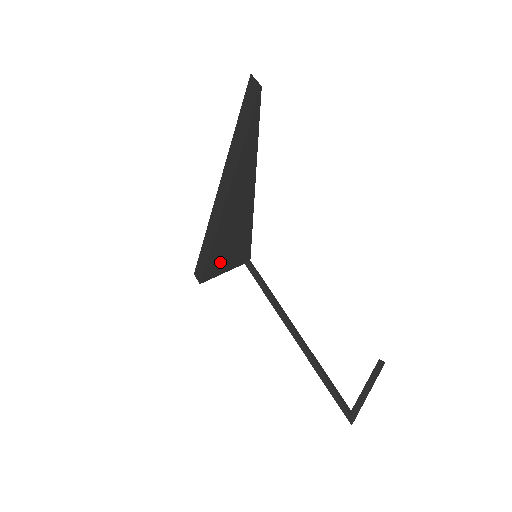
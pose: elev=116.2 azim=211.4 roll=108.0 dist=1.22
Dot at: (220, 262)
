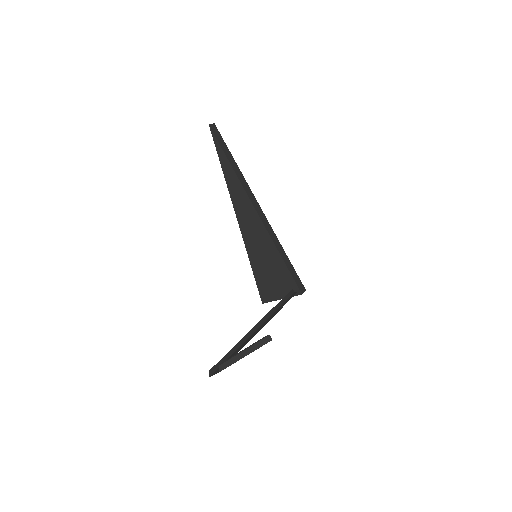
Dot at: (268, 281)
